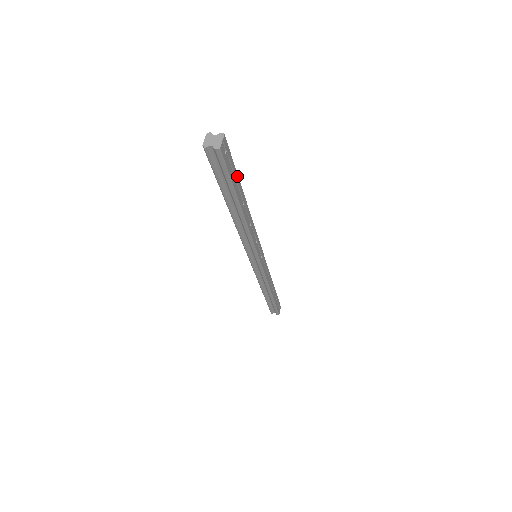
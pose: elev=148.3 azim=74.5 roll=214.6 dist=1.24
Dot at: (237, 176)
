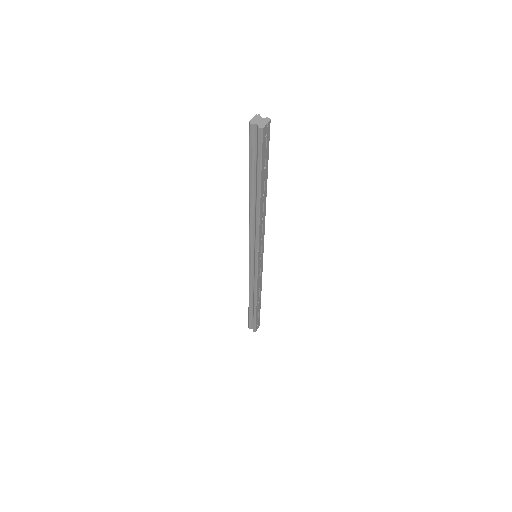
Dot at: (267, 165)
